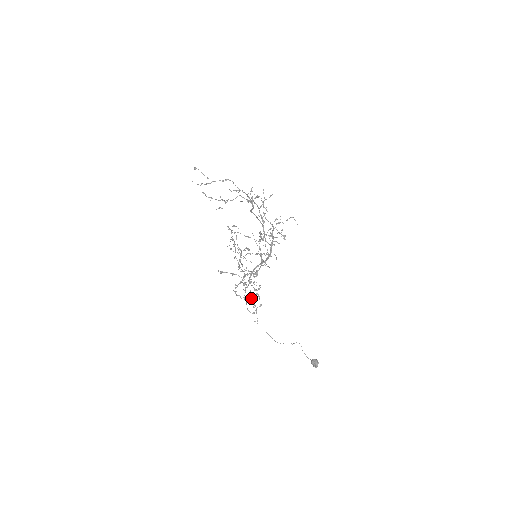
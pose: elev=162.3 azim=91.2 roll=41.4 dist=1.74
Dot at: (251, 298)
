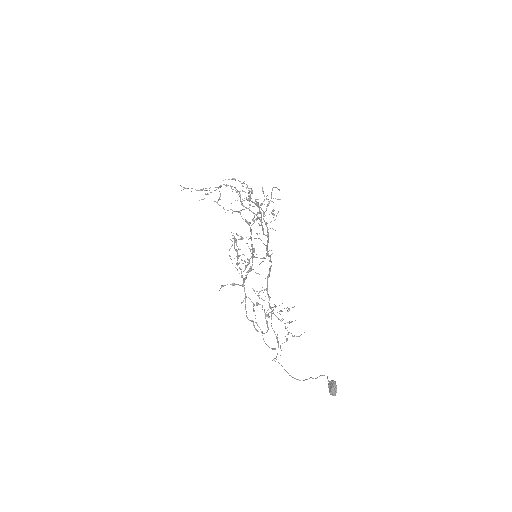
Dot at: occluded
